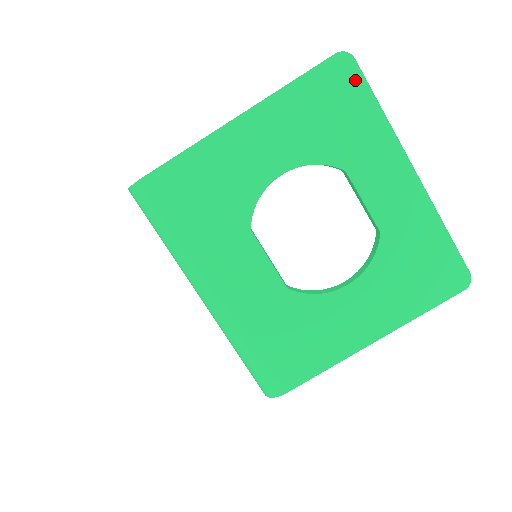
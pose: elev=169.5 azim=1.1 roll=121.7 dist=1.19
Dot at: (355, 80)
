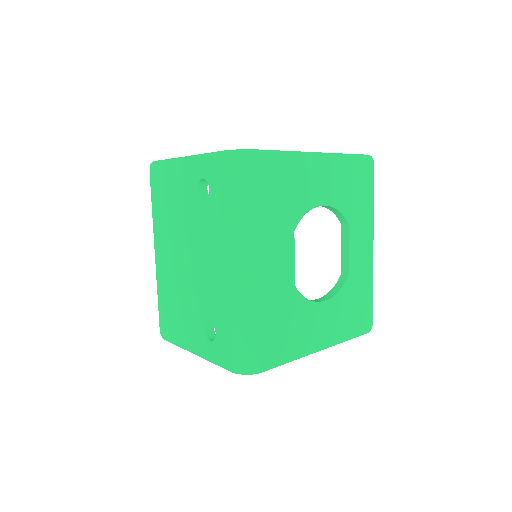
Dot at: (370, 176)
